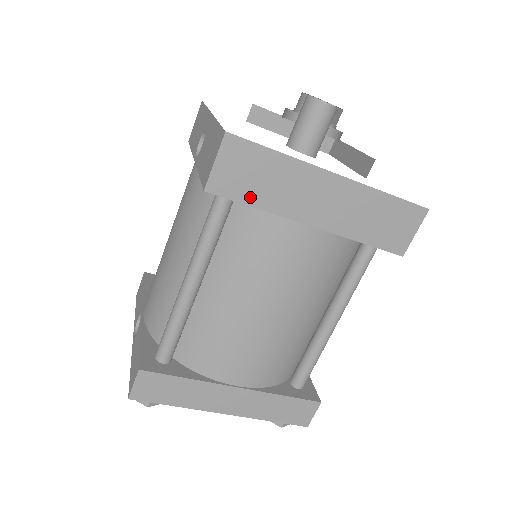
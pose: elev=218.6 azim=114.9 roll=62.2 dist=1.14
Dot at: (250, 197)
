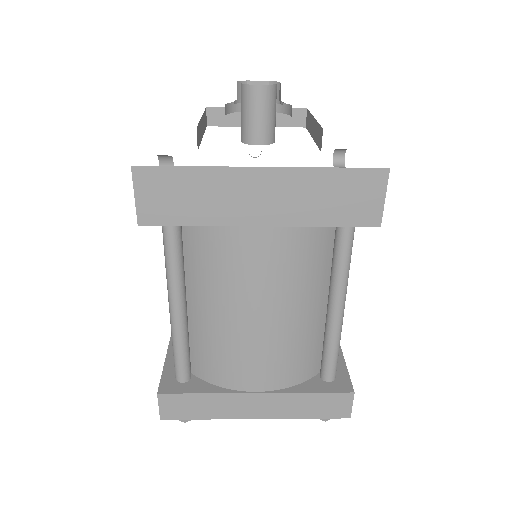
Dot at: (184, 217)
